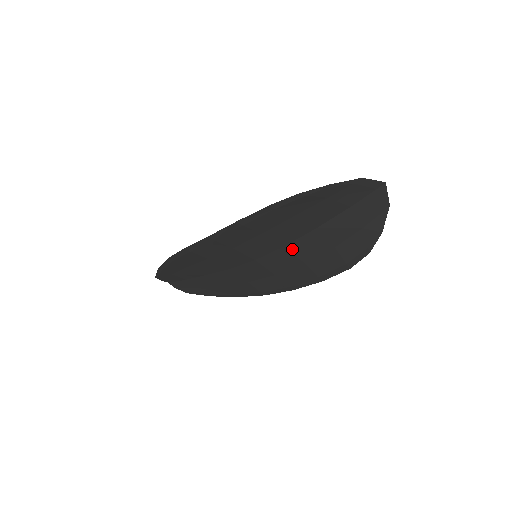
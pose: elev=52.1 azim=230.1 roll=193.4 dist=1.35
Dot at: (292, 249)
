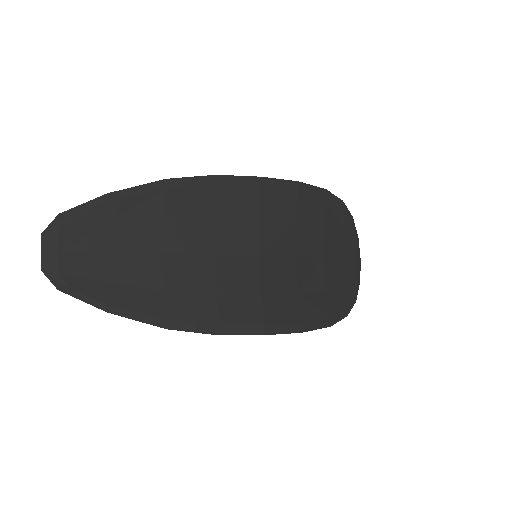
Dot at: (297, 266)
